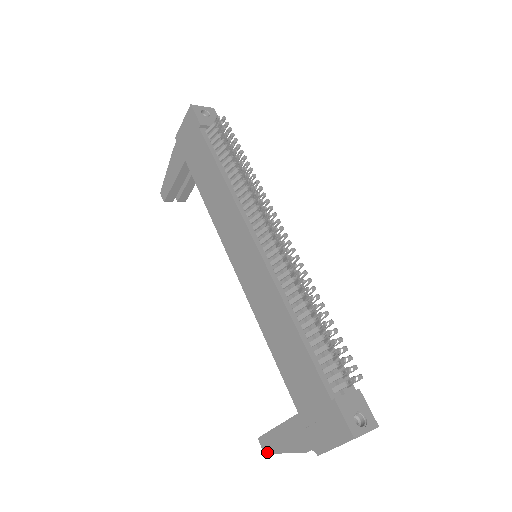
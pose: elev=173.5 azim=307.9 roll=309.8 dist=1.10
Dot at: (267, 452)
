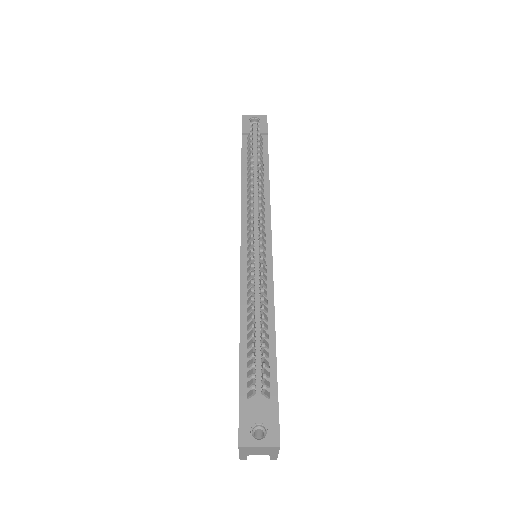
Dot at: occluded
